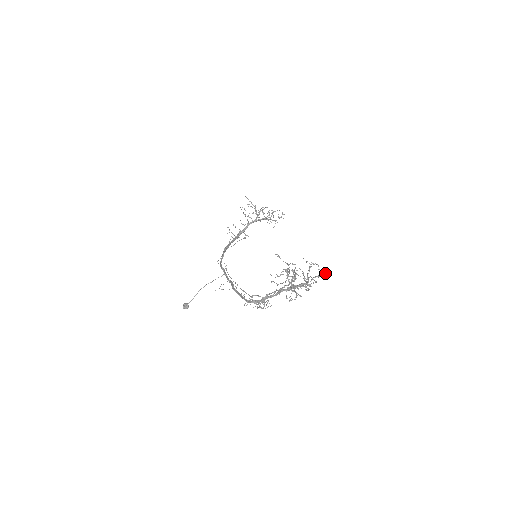
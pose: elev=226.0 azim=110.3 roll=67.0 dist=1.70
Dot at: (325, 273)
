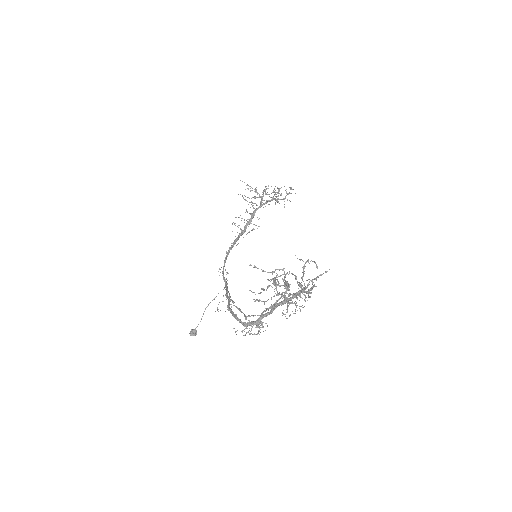
Dot at: occluded
